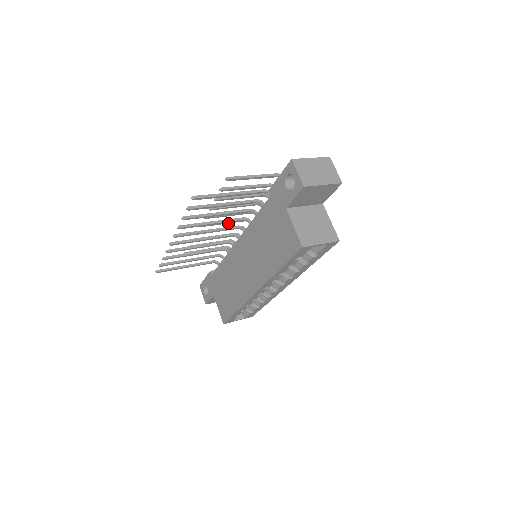
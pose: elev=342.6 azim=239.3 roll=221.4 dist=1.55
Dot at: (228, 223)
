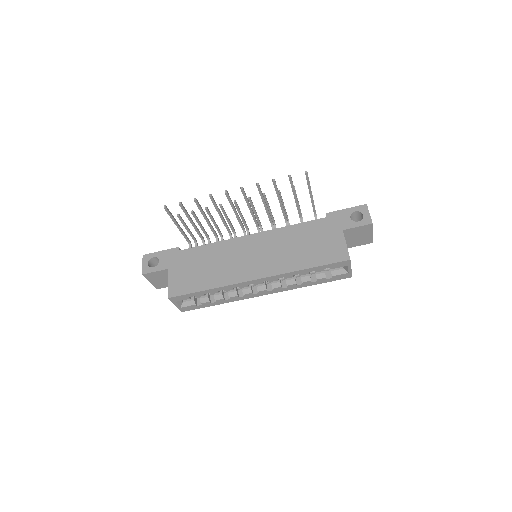
Dot at: occluded
